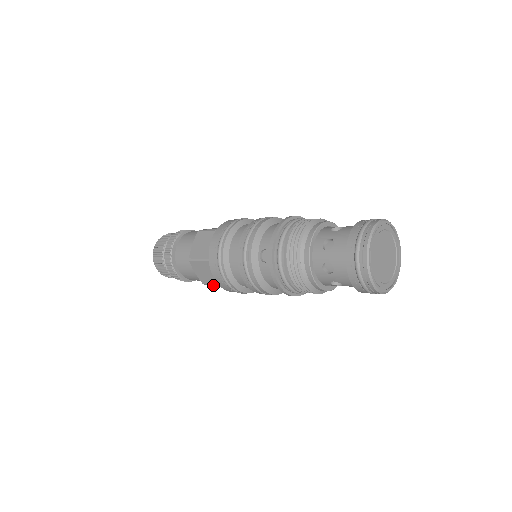
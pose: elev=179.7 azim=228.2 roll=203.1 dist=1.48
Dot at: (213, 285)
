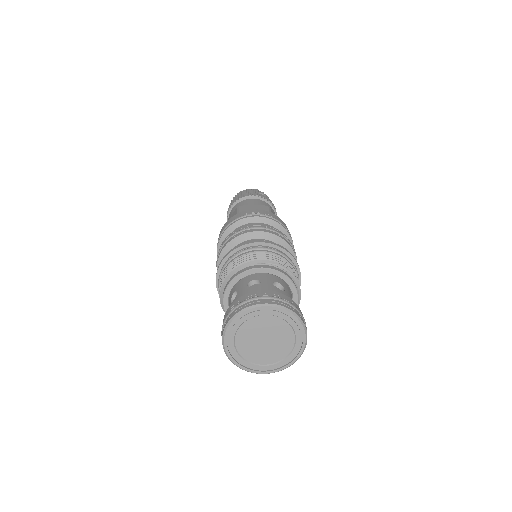
Dot at: occluded
